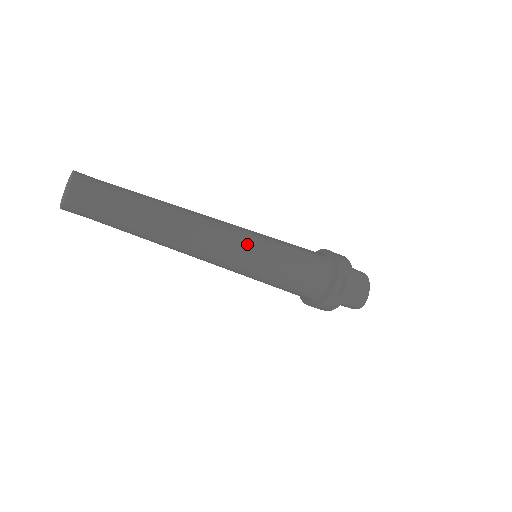
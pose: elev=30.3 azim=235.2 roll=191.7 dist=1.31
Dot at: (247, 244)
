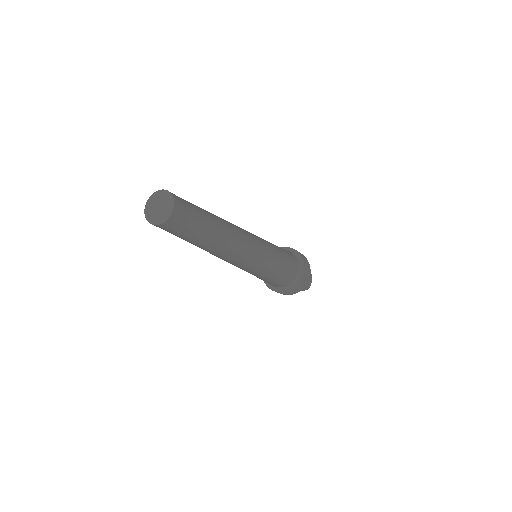
Dot at: (262, 244)
